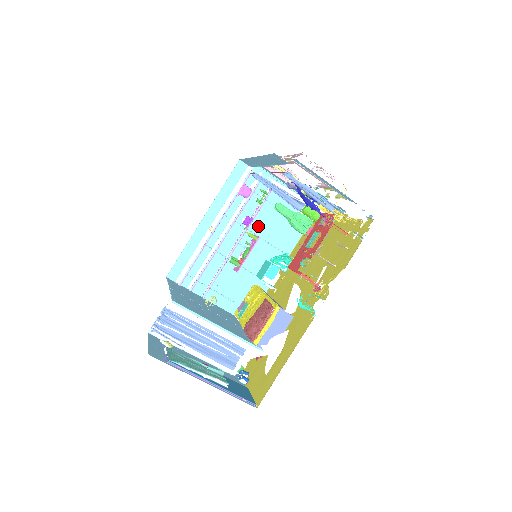
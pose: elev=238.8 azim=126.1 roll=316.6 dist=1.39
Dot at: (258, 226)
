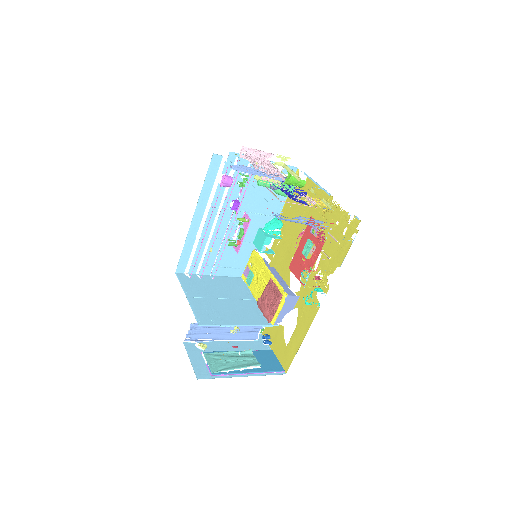
Dot at: (245, 204)
